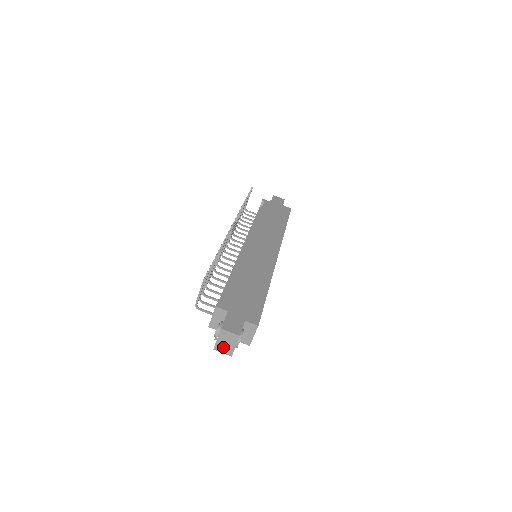
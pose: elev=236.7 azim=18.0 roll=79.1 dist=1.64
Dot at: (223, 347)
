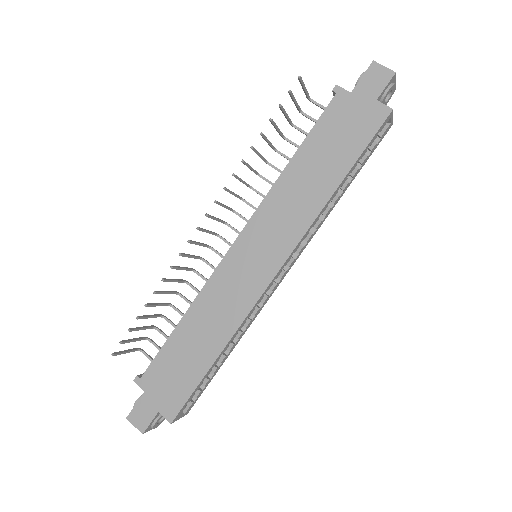
Dot at: occluded
